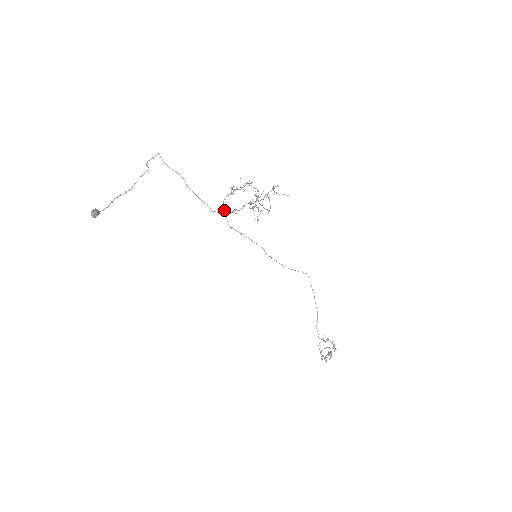
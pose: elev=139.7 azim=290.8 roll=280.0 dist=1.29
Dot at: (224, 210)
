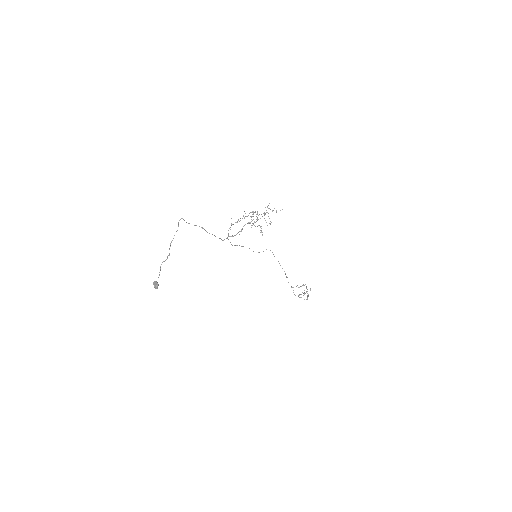
Dot at: (229, 236)
